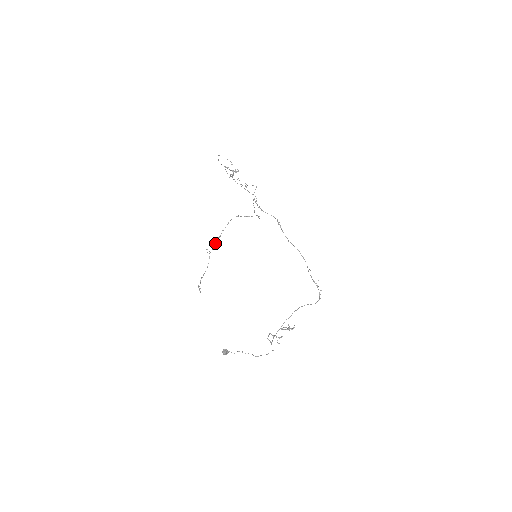
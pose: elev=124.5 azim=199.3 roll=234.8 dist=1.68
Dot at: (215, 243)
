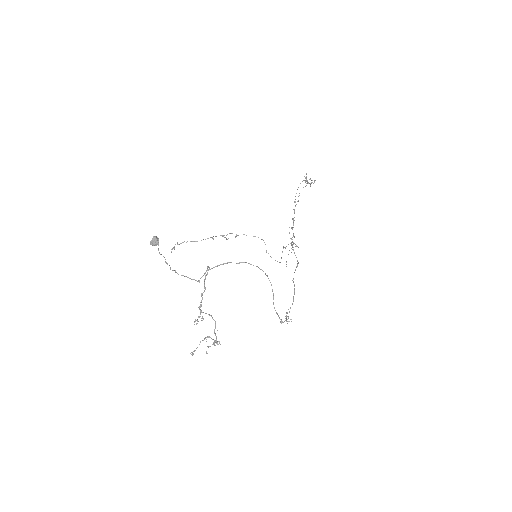
Dot at: (229, 233)
